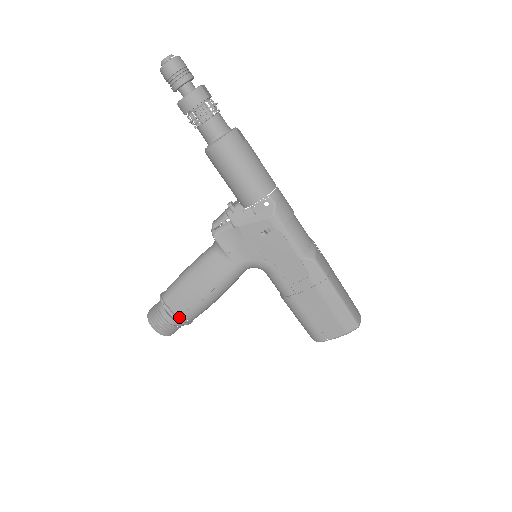
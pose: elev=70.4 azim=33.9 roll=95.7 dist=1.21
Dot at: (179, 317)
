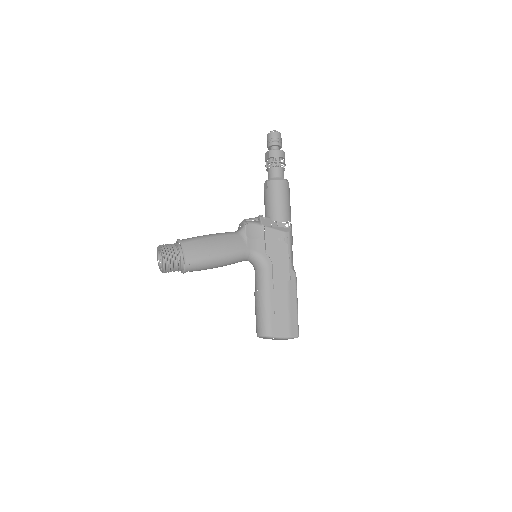
Dot at: (186, 259)
